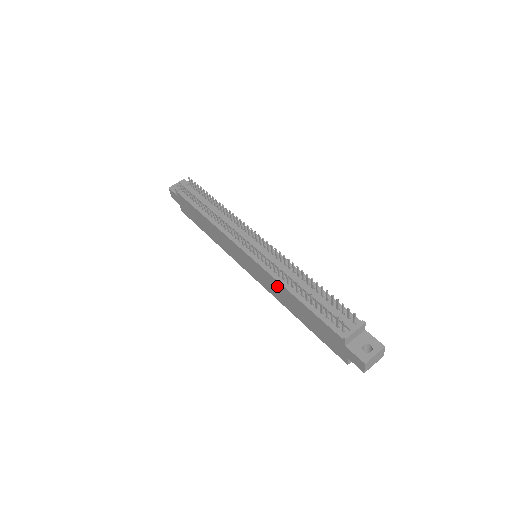
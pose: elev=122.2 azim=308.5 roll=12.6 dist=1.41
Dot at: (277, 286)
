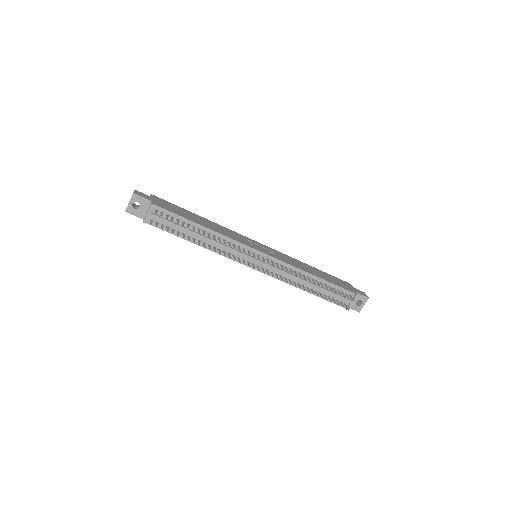
Dot at: occluded
